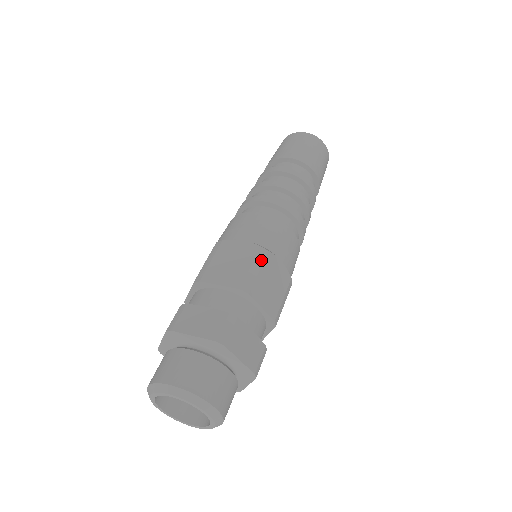
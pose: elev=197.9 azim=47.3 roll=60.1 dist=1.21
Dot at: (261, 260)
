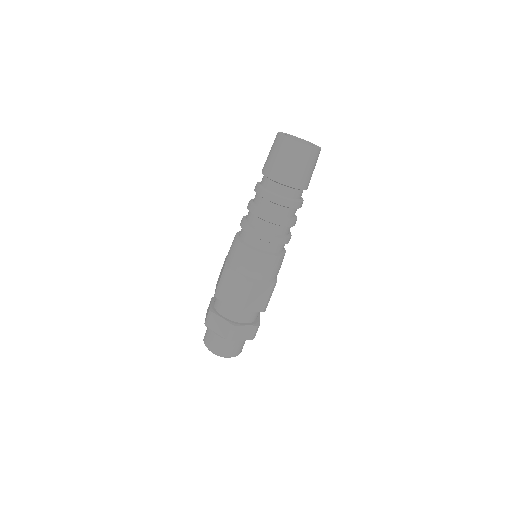
Dot at: (249, 290)
